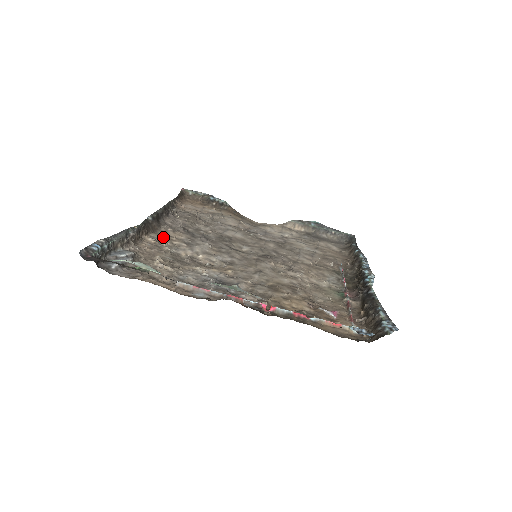
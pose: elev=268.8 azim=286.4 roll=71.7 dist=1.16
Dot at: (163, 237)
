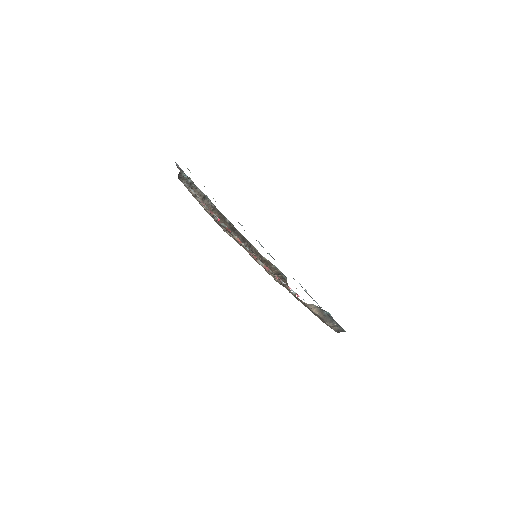
Dot at: occluded
